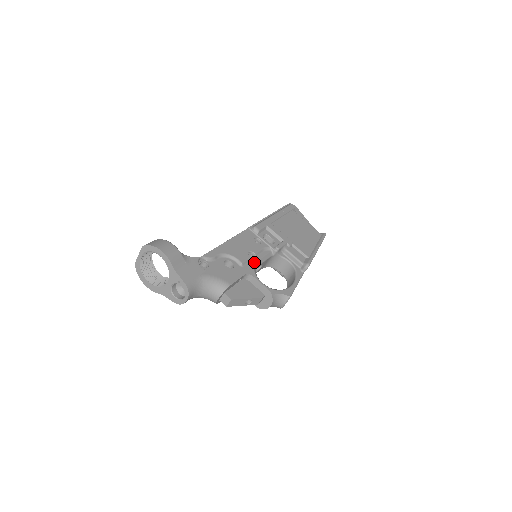
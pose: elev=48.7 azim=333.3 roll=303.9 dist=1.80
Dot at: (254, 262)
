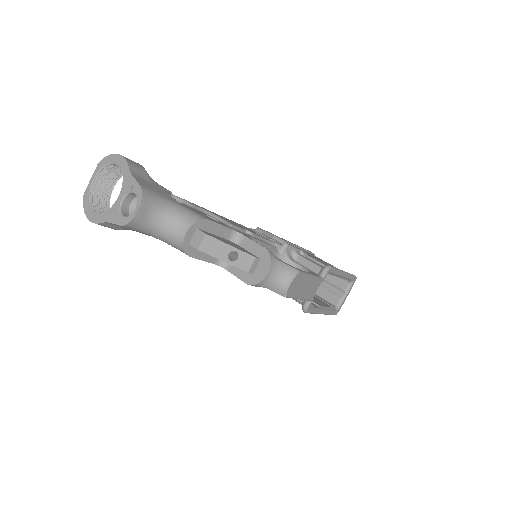
Dot at: (250, 236)
